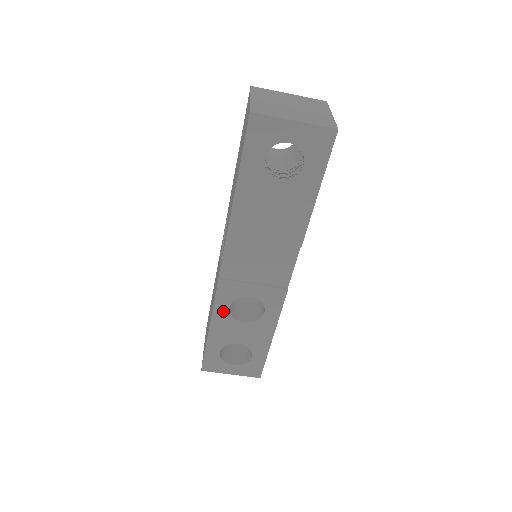
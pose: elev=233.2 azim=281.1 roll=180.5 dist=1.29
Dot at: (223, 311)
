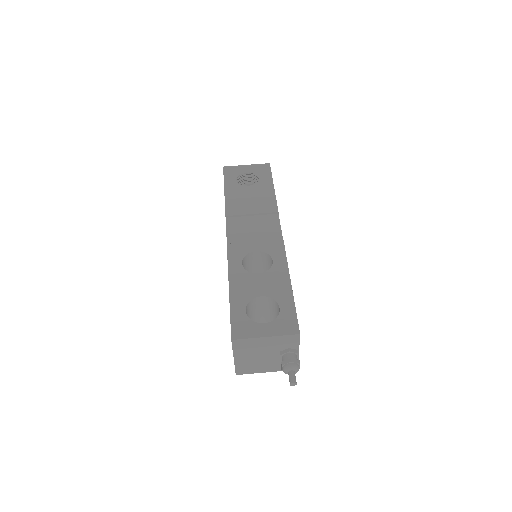
Dot at: (237, 268)
